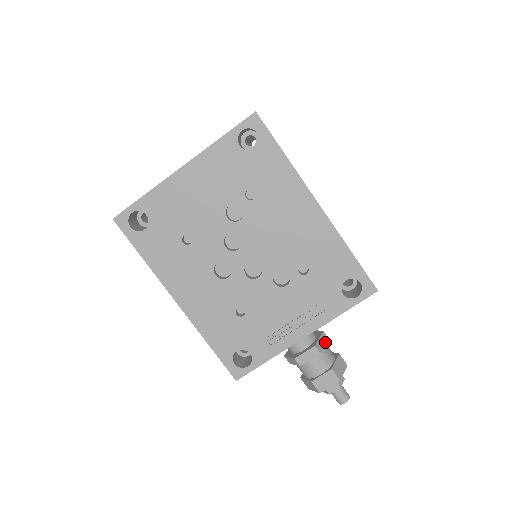
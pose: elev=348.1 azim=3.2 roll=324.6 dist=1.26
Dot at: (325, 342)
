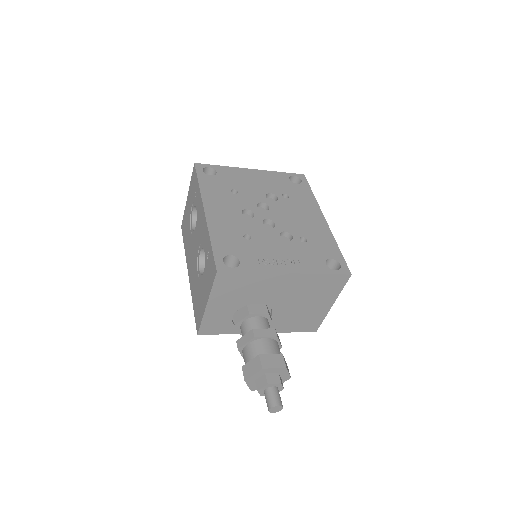
Dot at: (280, 343)
